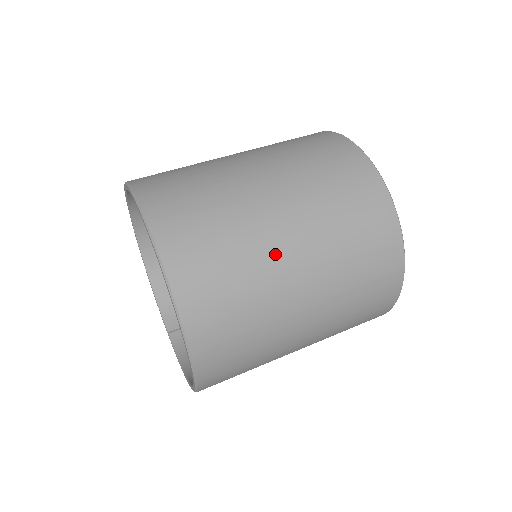
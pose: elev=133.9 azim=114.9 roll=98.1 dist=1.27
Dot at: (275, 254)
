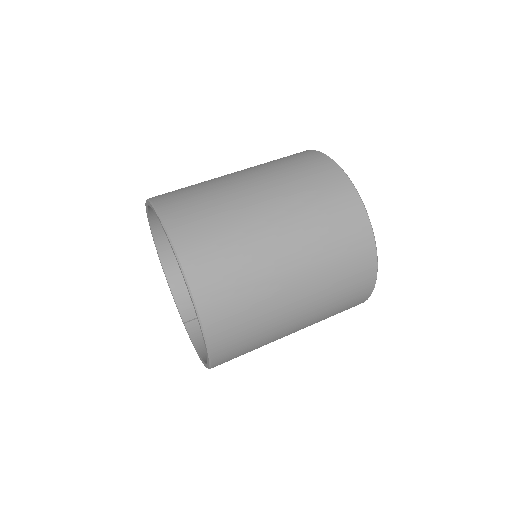
Dot at: (270, 254)
